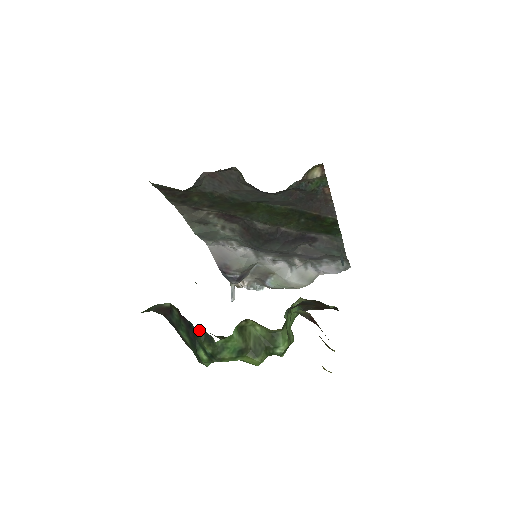
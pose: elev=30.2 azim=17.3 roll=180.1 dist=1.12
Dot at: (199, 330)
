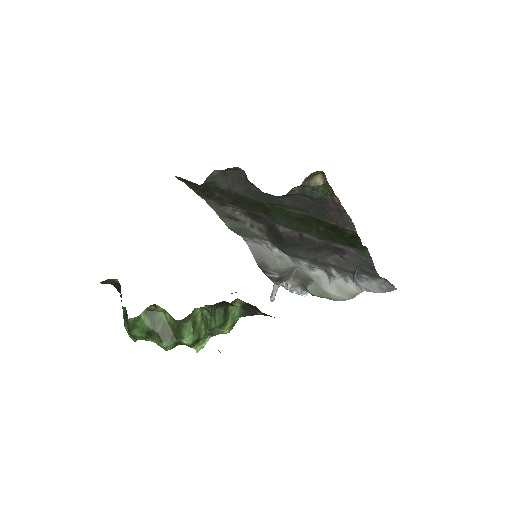
Dot at: occluded
